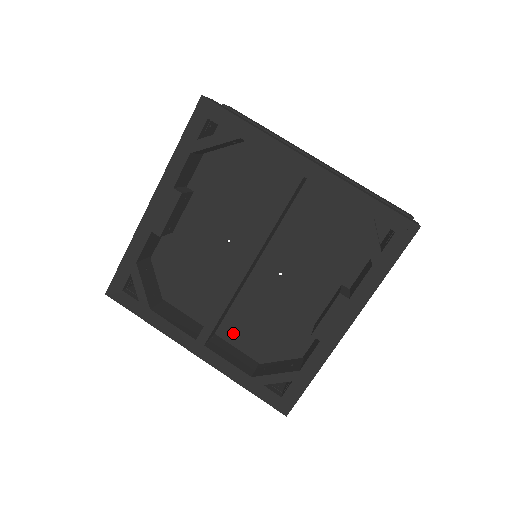
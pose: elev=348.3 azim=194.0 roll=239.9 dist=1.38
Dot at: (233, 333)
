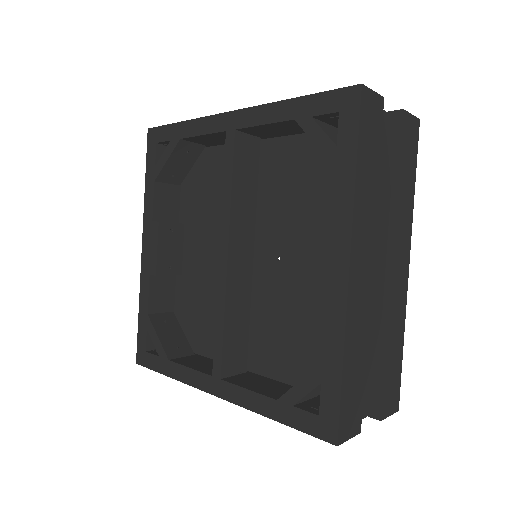
Dot at: (263, 360)
